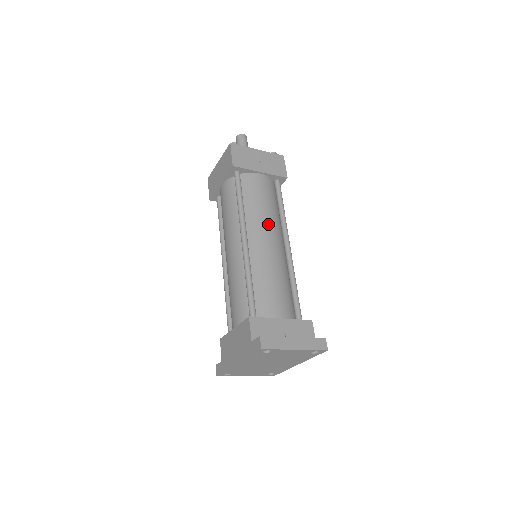
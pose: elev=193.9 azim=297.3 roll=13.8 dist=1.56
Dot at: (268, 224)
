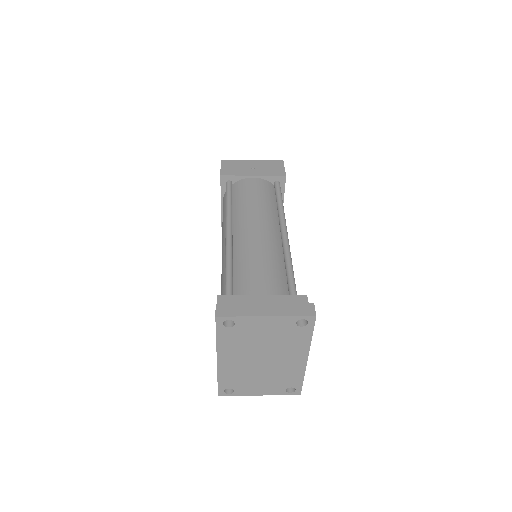
Dot at: (257, 215)
